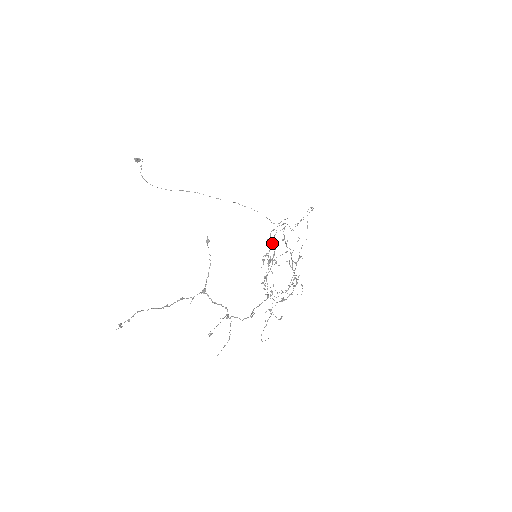
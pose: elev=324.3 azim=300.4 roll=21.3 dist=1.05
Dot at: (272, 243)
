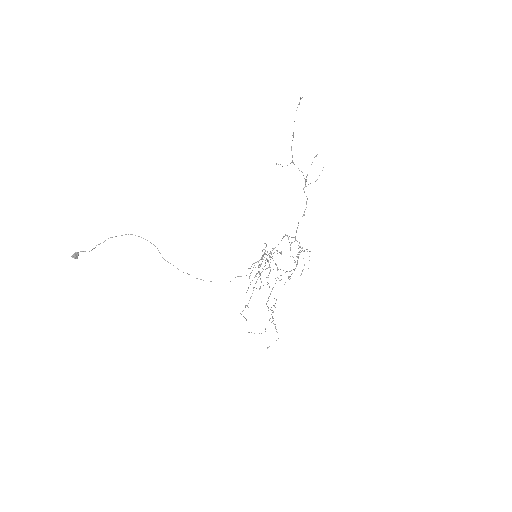
Dot at: occluded
